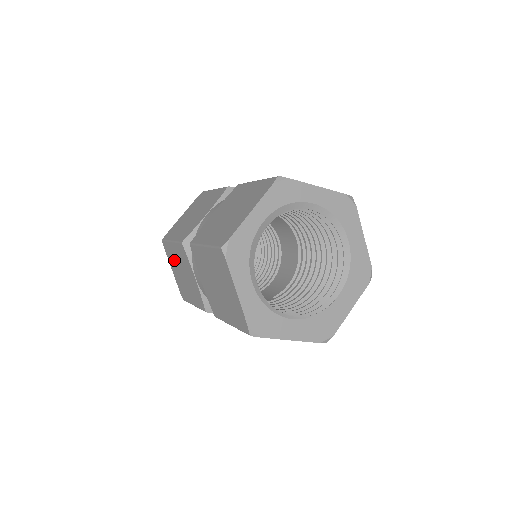
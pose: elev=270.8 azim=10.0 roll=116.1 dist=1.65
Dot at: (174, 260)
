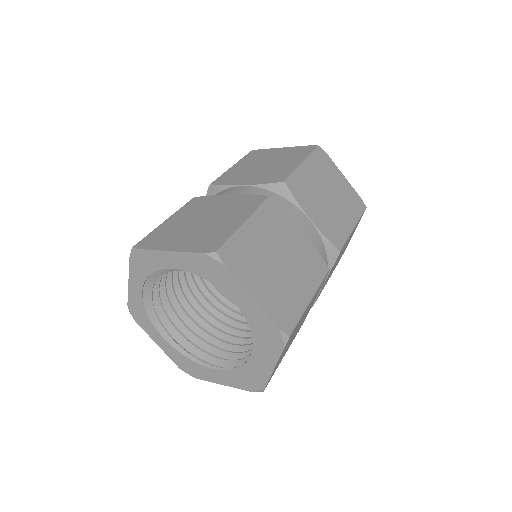
Dot at: occluded
